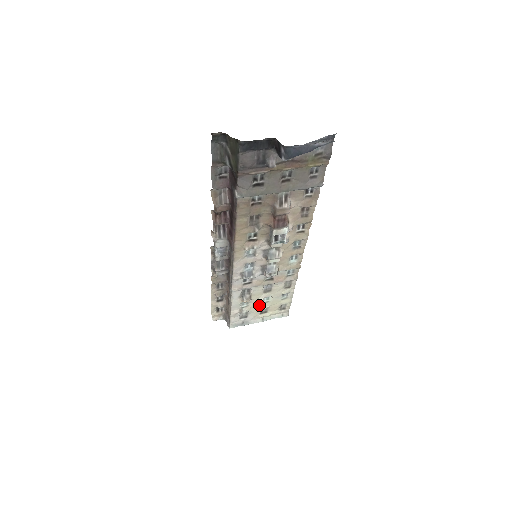
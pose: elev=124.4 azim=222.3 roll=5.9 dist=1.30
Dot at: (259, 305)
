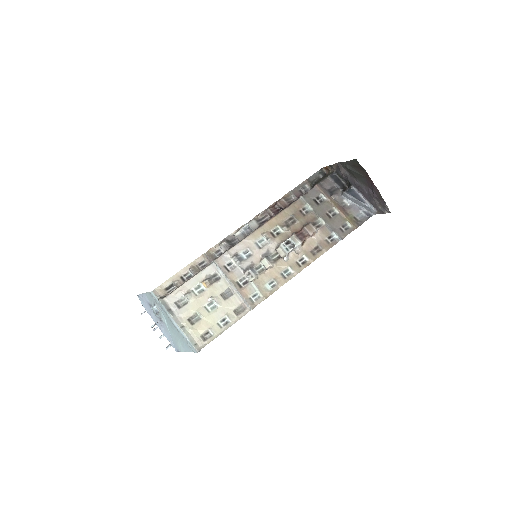
Dot at: (201, 306)
